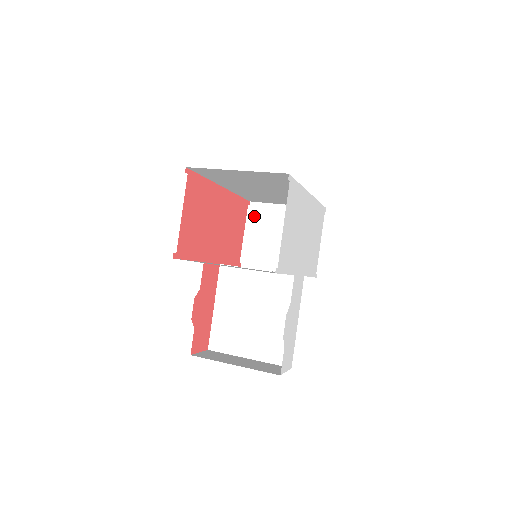
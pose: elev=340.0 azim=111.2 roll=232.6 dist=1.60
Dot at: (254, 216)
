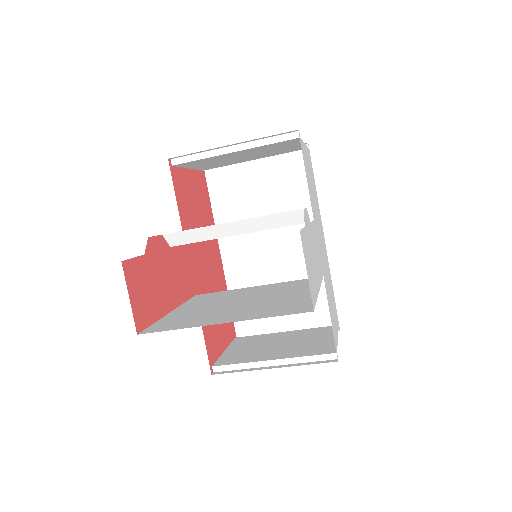
Dot at: (242, 341)
